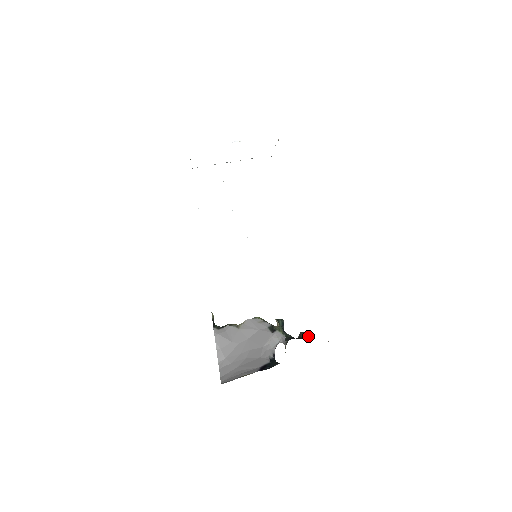
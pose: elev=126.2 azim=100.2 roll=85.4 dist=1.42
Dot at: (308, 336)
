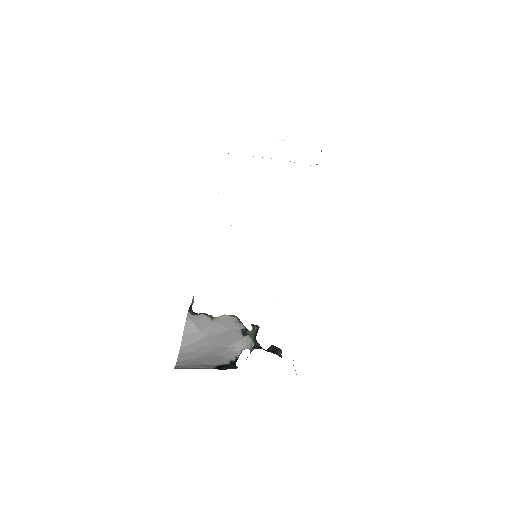
Dot at: (277, 351)
